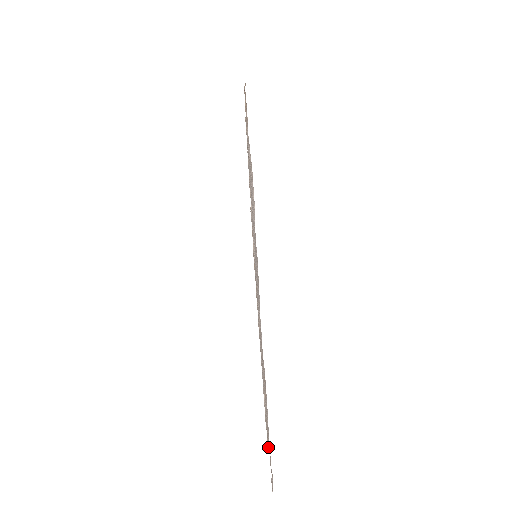
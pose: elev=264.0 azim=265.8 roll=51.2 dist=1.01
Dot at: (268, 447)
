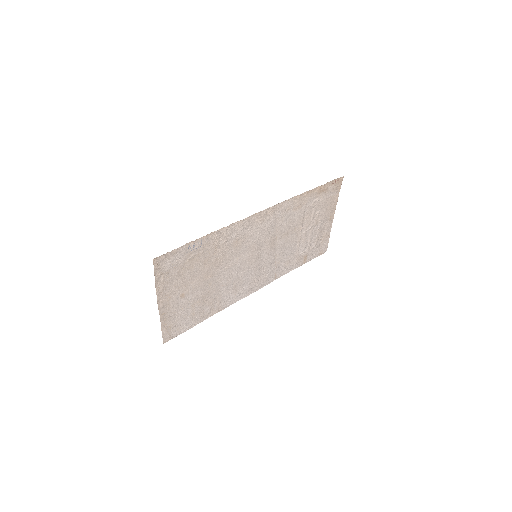
Dot at: (160, 304)
